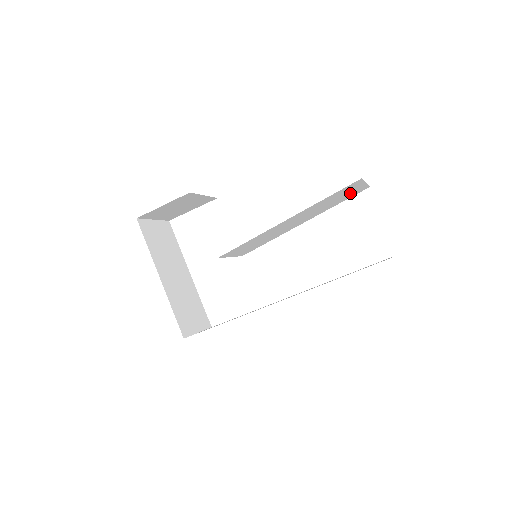
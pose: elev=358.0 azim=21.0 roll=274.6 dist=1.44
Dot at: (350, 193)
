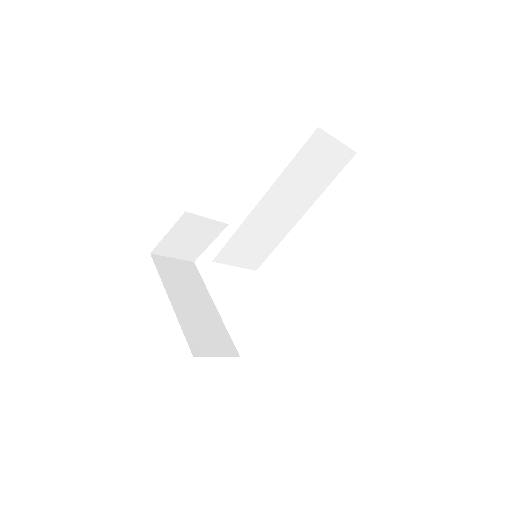
Dot at: (331, 160)
